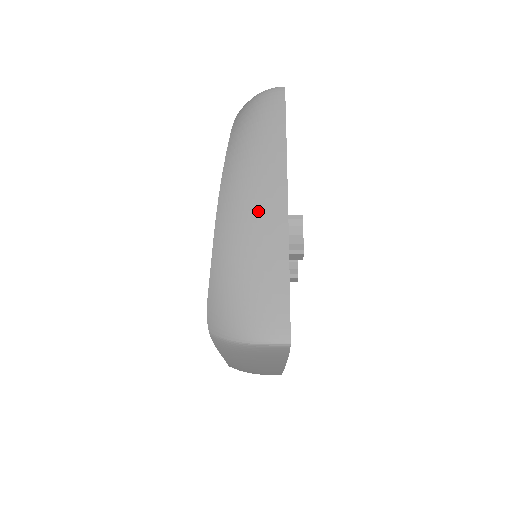
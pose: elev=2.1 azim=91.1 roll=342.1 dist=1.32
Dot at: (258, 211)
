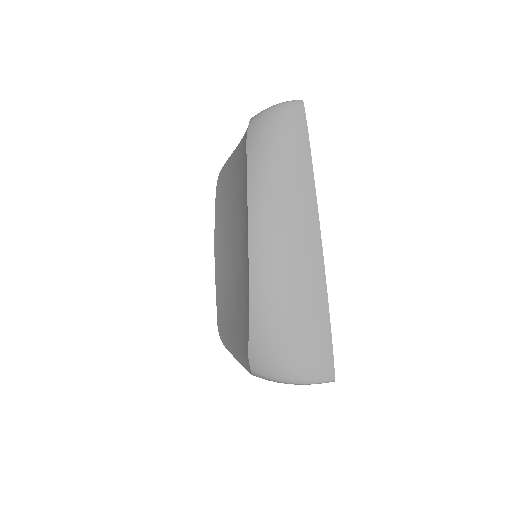
Dot at: (294, 256)
